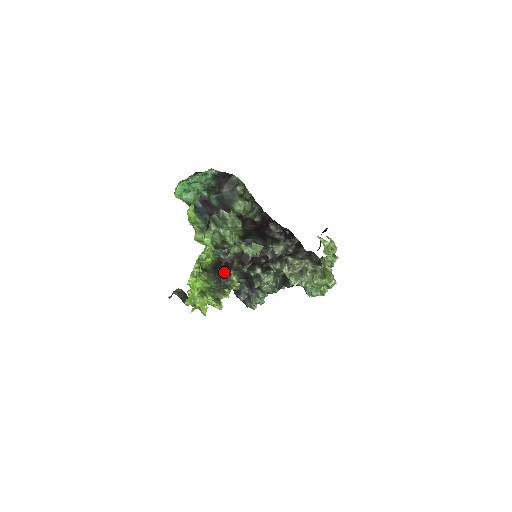
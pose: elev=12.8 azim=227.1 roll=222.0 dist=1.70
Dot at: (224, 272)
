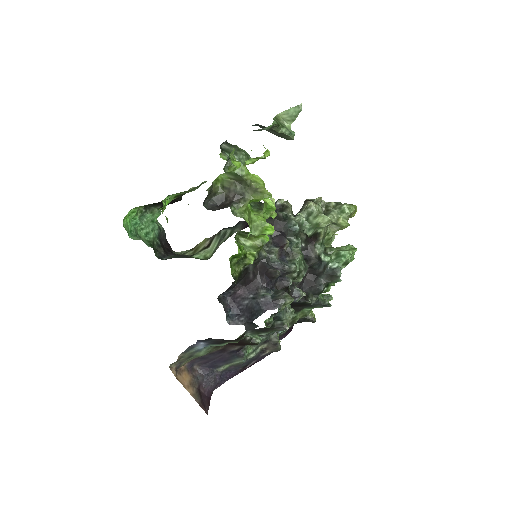
Dot at: occluded
